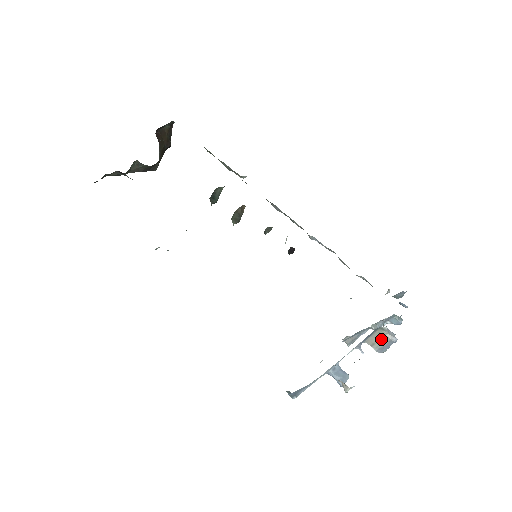
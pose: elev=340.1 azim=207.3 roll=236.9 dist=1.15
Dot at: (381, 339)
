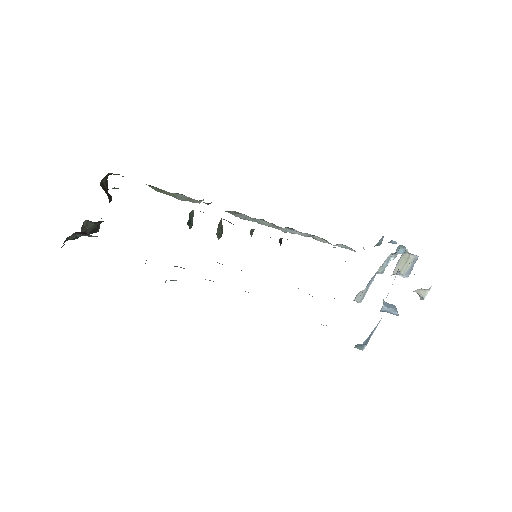
Dot at: (406, 263)
